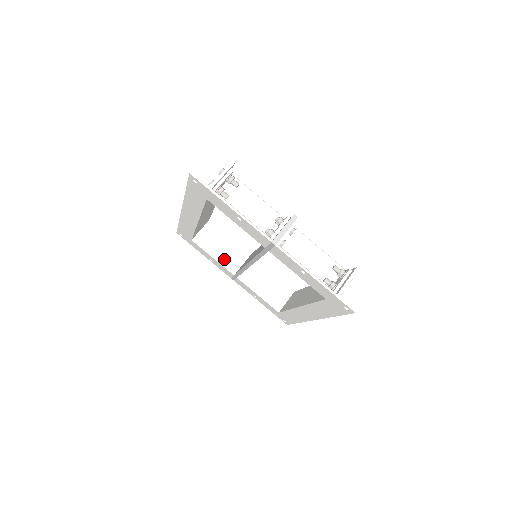
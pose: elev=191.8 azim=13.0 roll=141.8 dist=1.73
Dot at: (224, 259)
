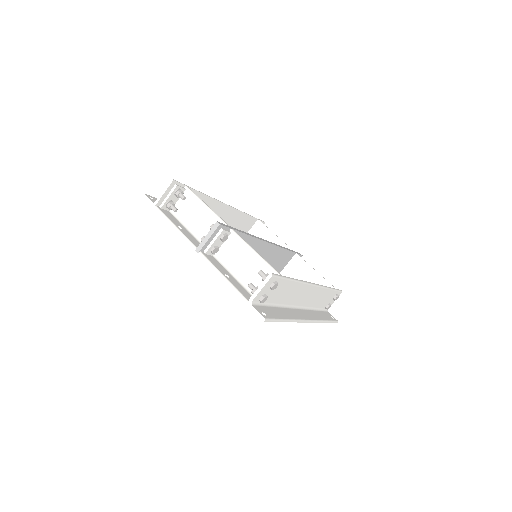
Dot at: occluded
